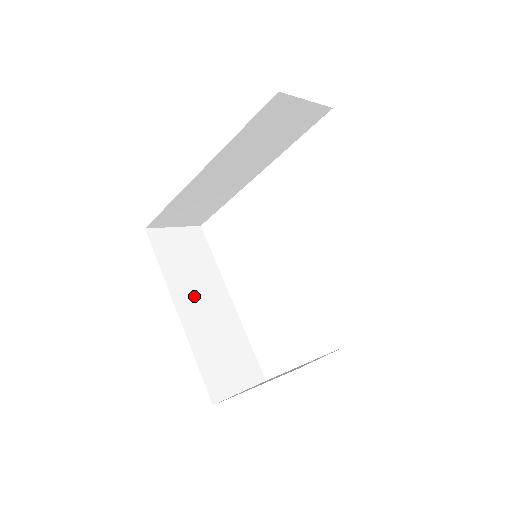
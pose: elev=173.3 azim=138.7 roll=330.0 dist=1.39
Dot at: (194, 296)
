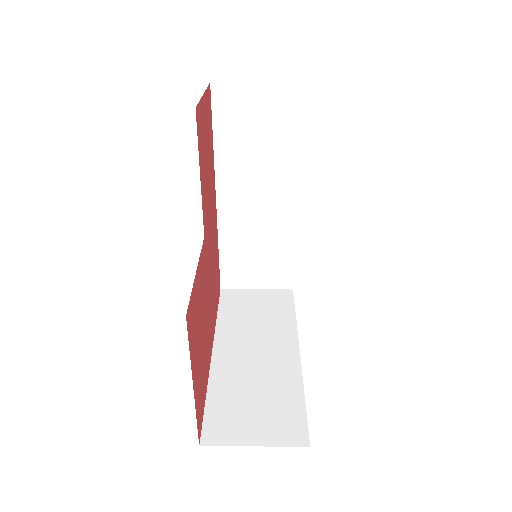
Dot at: (244, 341)
